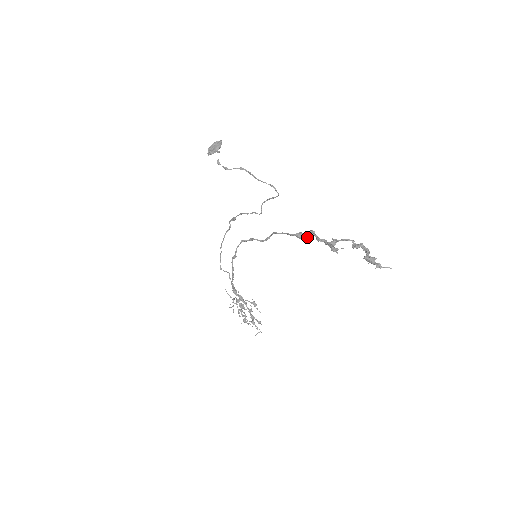
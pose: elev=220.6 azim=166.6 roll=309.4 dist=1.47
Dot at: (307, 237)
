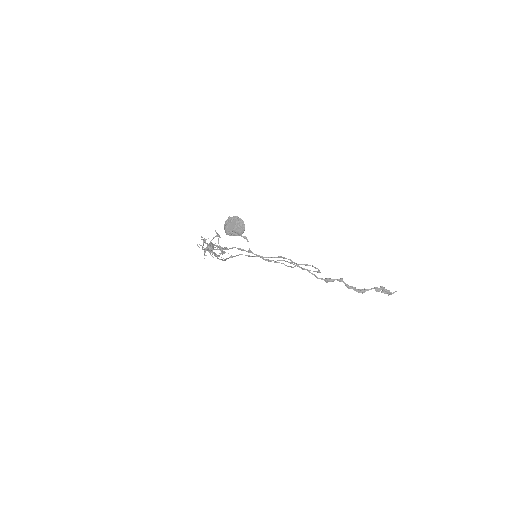
Dot at: (334, 280)
